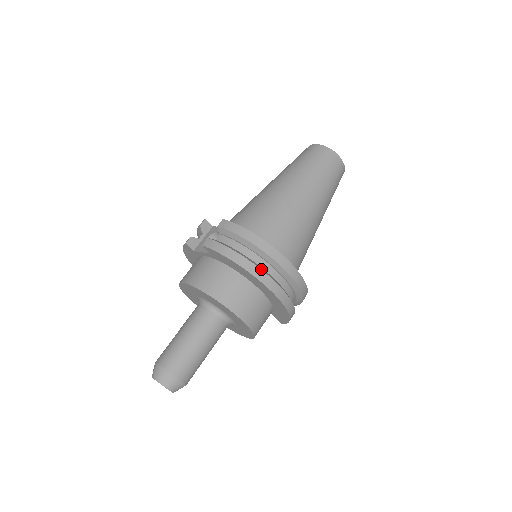
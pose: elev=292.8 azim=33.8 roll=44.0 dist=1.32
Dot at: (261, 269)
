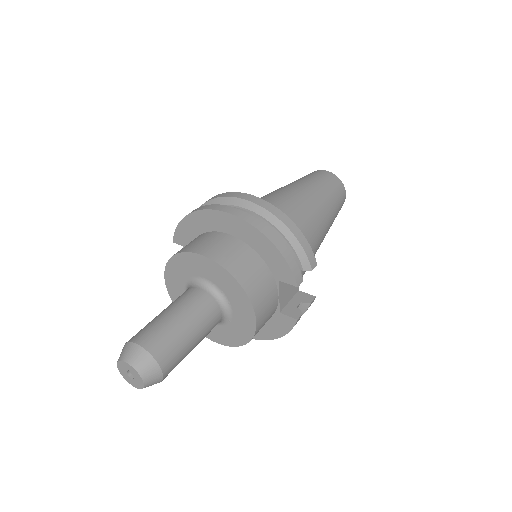
Dot at: (208, 205)
